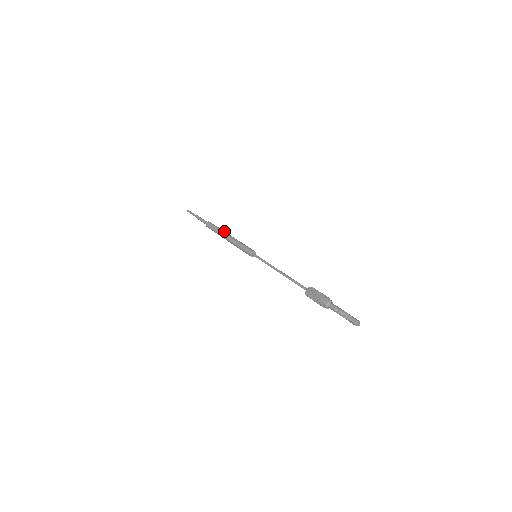
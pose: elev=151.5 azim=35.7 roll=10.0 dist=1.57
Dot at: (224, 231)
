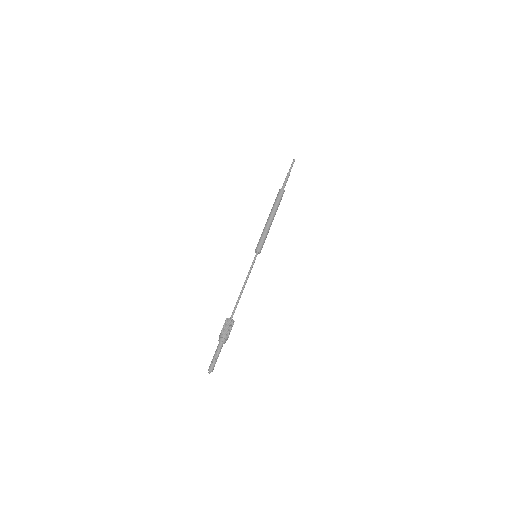
Dot at: (274, 210)
